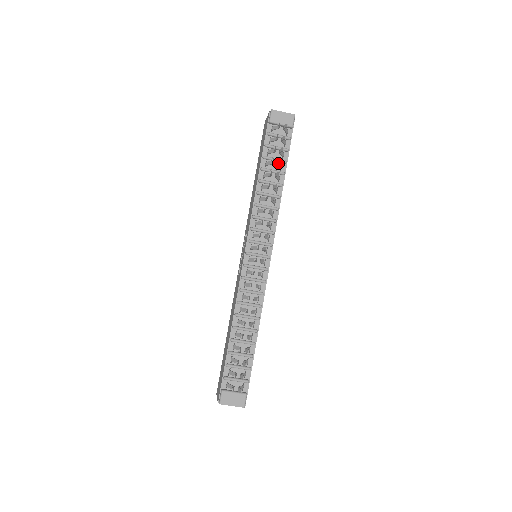
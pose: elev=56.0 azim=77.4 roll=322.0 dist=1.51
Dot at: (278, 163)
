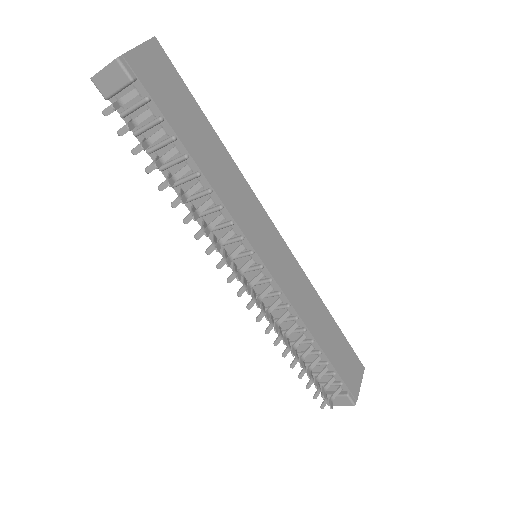
Dot at: (158, 166)
